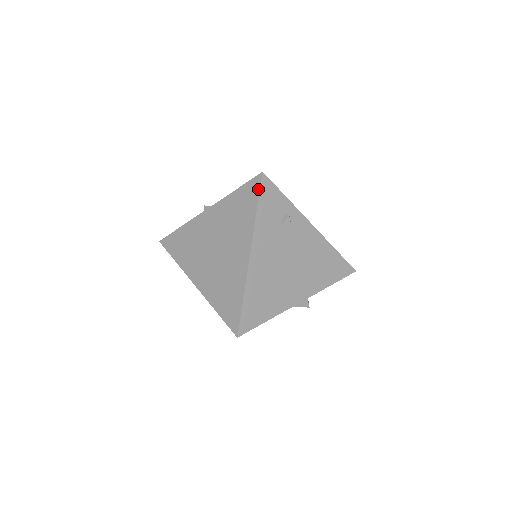
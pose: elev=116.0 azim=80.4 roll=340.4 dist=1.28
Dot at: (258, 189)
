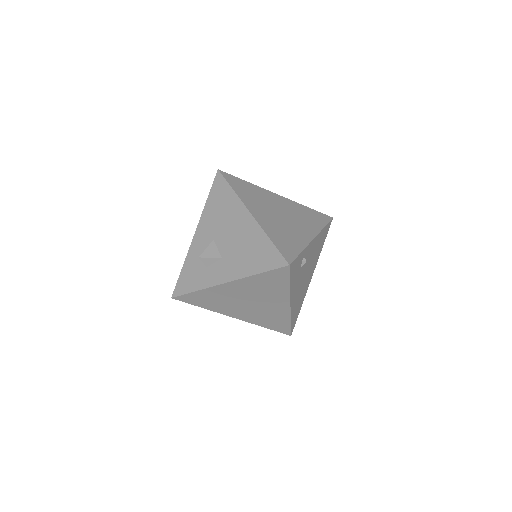
Dot at: (288, 275)
